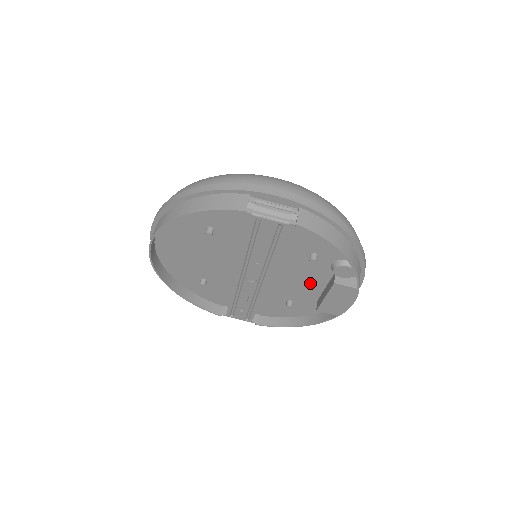
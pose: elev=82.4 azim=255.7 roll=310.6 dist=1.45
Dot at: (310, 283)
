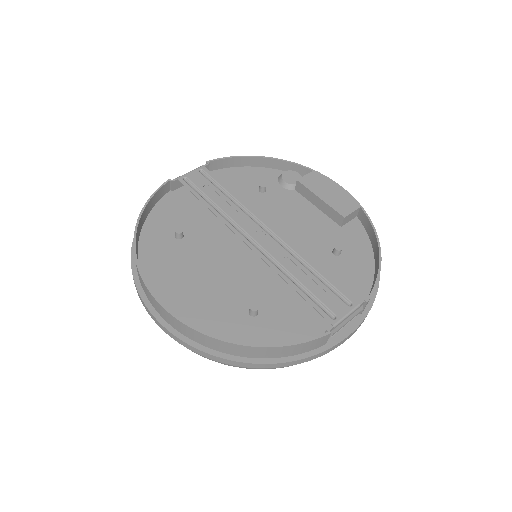
Dot at: (305, 216)
